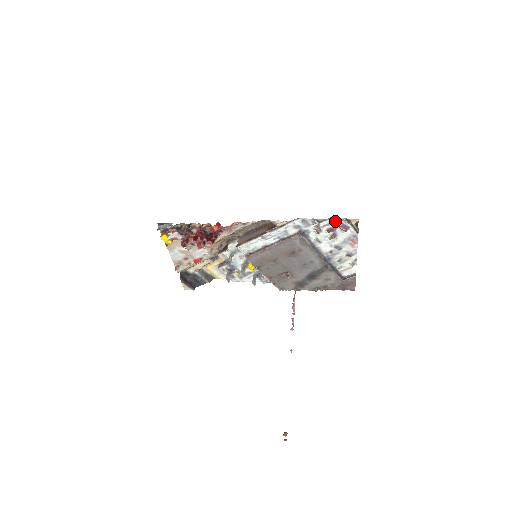
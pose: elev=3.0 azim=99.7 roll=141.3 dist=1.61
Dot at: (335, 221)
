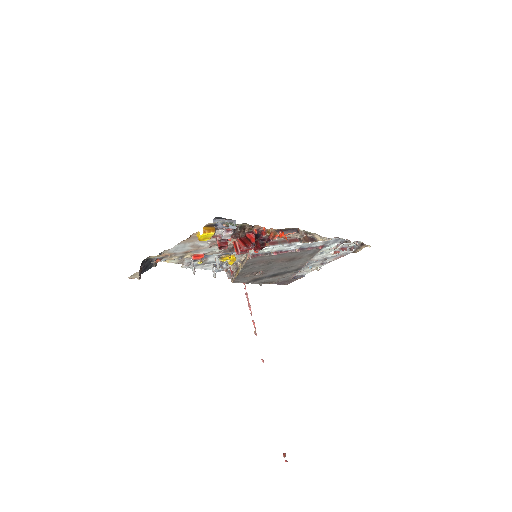
Dot at: (354, 243)
